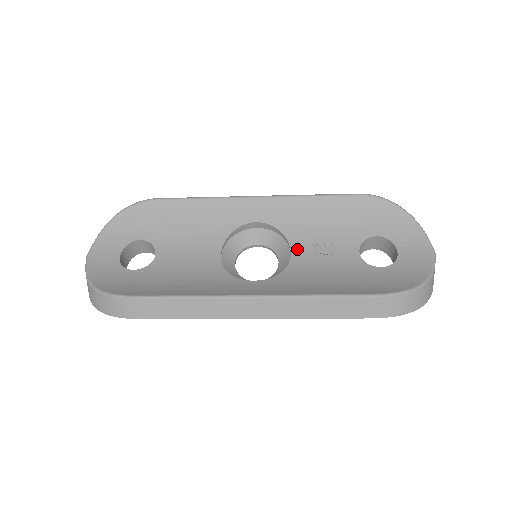
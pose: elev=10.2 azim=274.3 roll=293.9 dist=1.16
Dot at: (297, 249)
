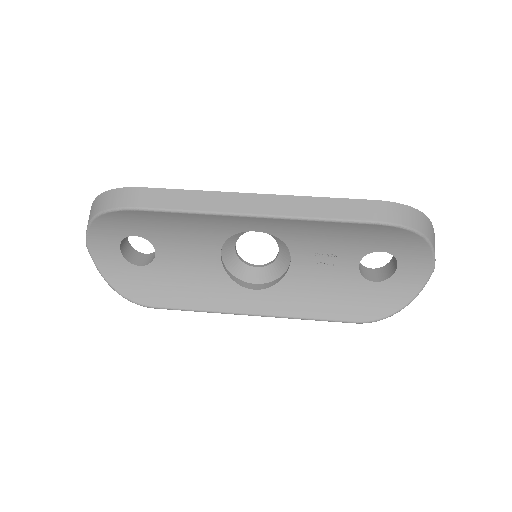
Dot at: (297, 257)
